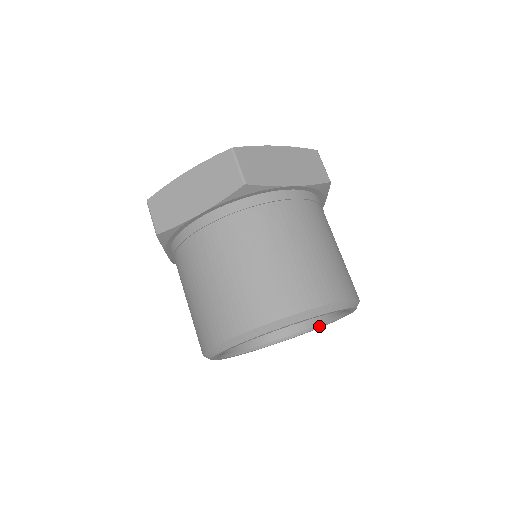
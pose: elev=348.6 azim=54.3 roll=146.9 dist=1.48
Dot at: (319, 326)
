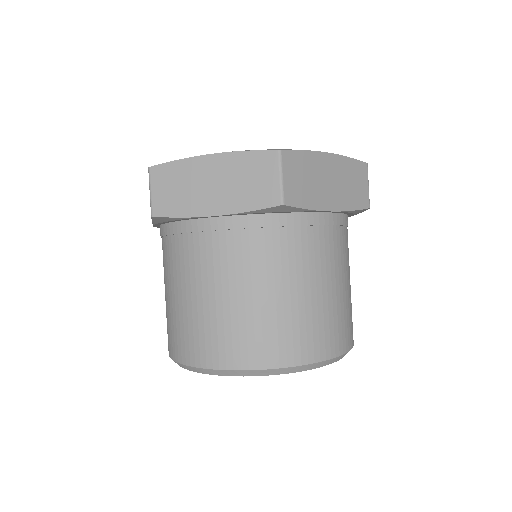
Dot at: occluded
